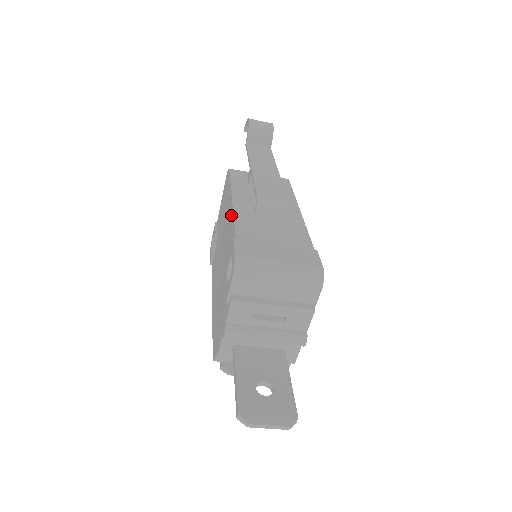
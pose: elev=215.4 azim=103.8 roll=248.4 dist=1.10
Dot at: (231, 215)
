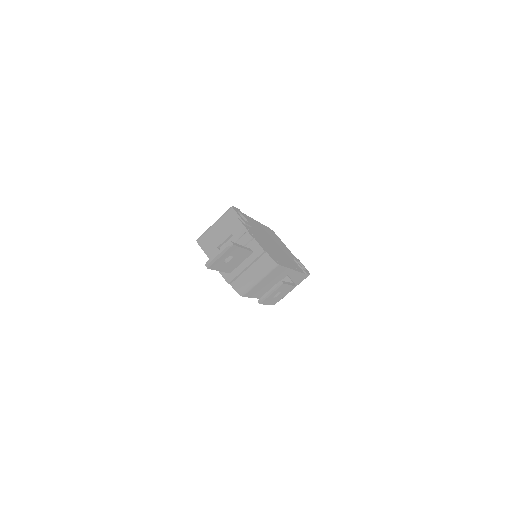
Dot at: occluded
